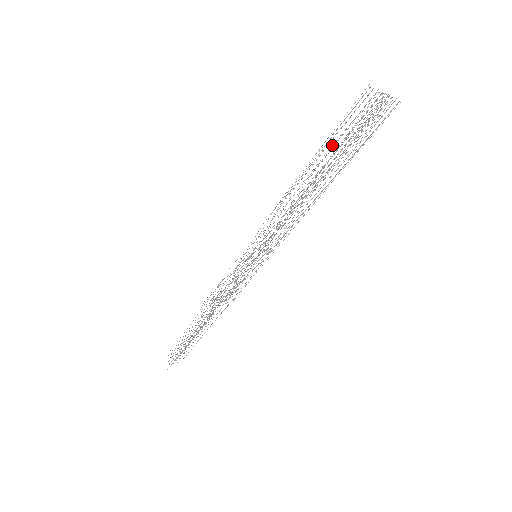
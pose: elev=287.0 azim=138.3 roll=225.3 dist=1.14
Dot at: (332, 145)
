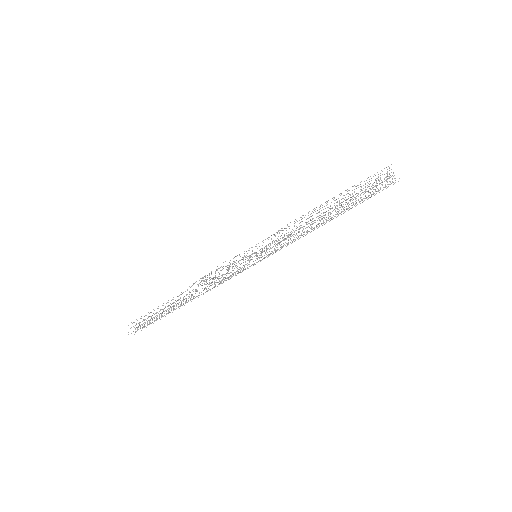
Dot at: (350, 194)
